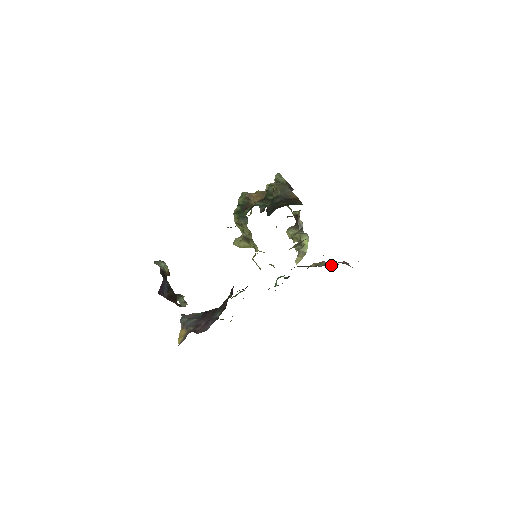
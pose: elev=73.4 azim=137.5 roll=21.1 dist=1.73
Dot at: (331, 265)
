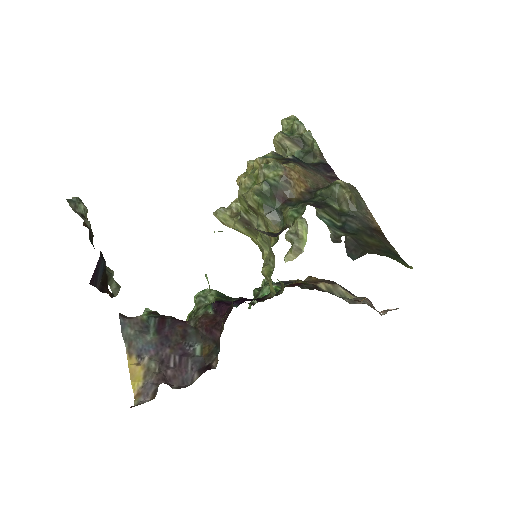
Dot at: occluded
